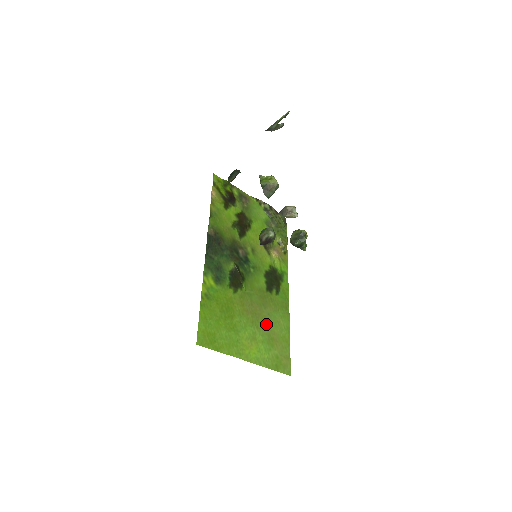
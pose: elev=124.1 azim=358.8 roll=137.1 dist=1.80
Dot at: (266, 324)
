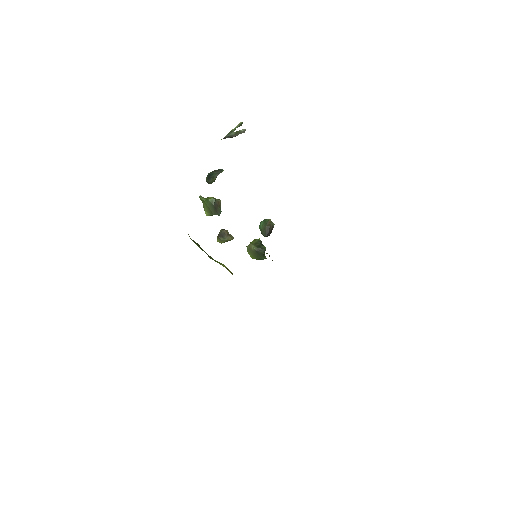
Dot at: occluded
